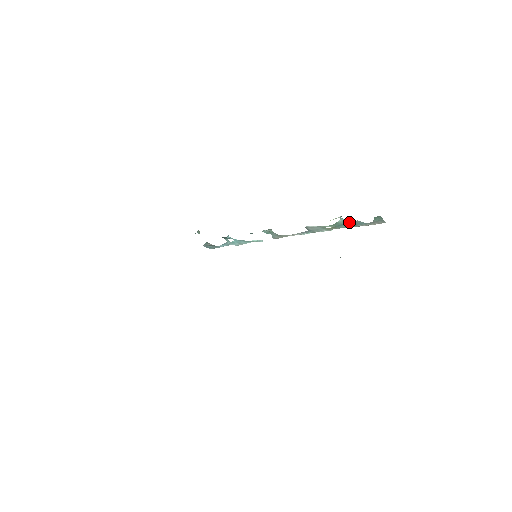
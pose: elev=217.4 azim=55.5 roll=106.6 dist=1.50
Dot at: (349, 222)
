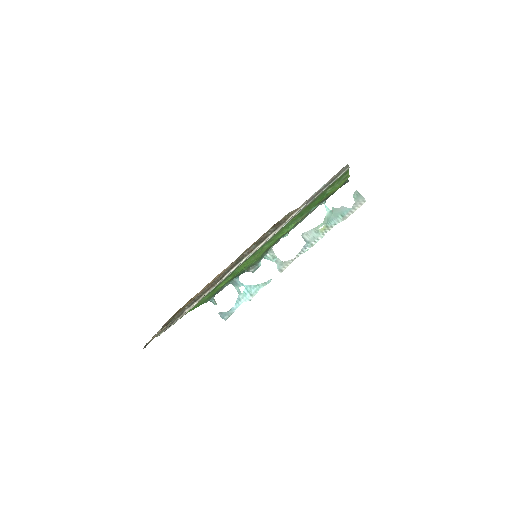
Dot at: (335, 212)
